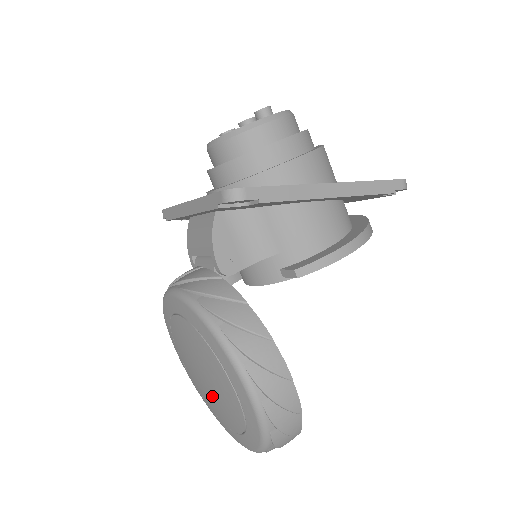
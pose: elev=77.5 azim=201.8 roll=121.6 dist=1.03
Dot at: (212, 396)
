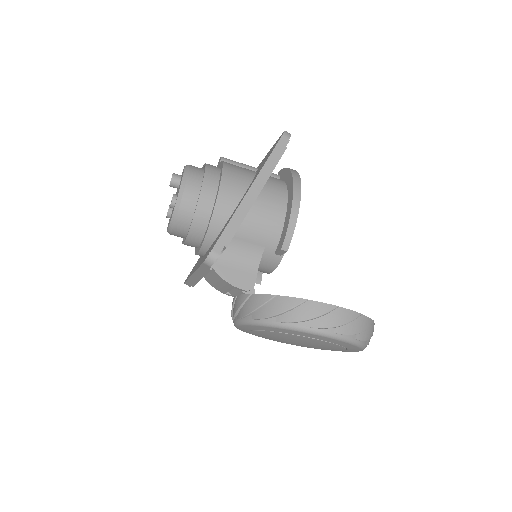
Dot at: occluded
